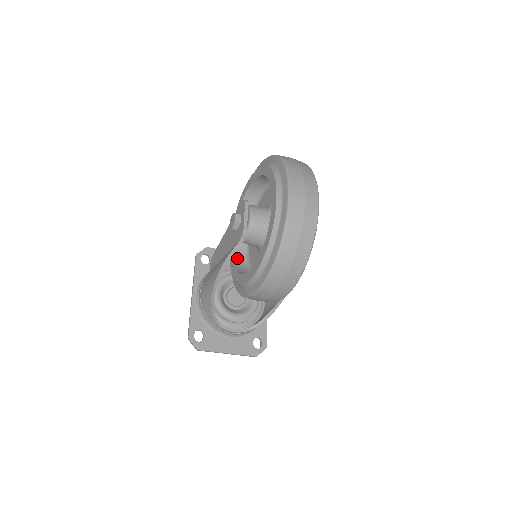
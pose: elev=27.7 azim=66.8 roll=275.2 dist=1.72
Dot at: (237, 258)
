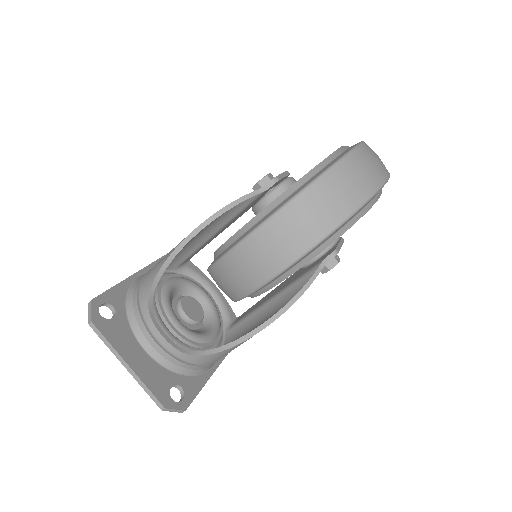
Dot at: occluded
